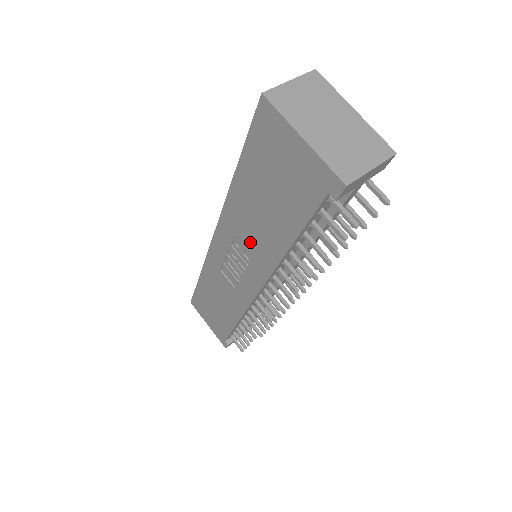
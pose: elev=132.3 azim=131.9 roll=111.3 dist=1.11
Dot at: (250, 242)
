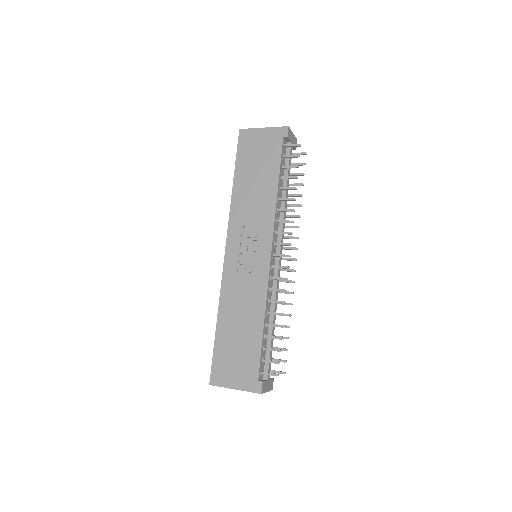
Dot at: (254, 216)
